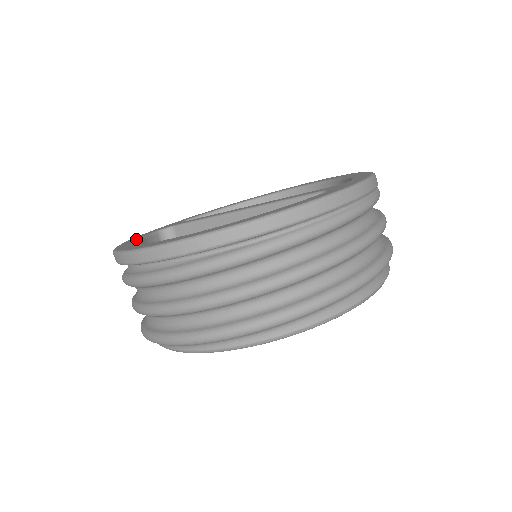
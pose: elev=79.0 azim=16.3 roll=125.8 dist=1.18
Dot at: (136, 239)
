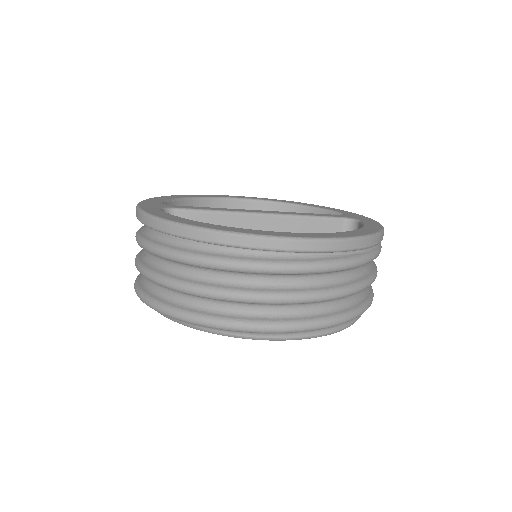
Dot at: (179, 217)
